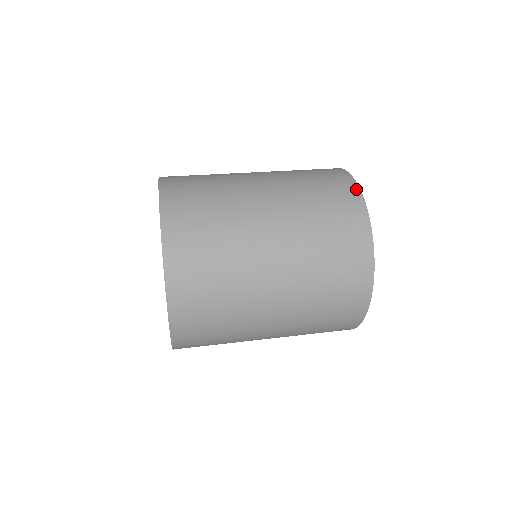
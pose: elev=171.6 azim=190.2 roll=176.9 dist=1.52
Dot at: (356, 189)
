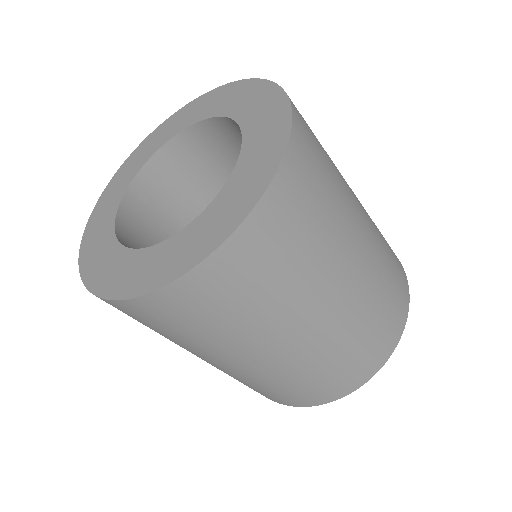
Dot at: (407, 285)
